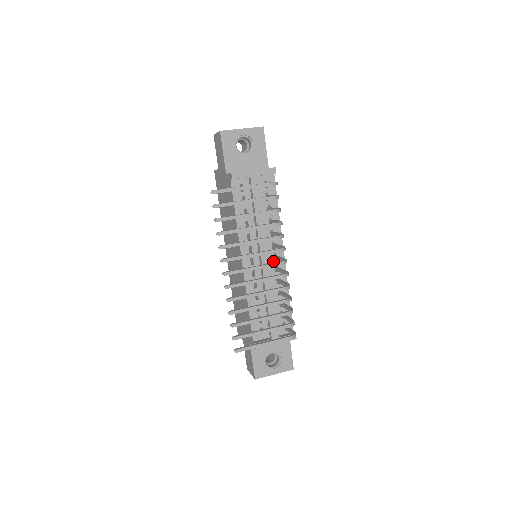
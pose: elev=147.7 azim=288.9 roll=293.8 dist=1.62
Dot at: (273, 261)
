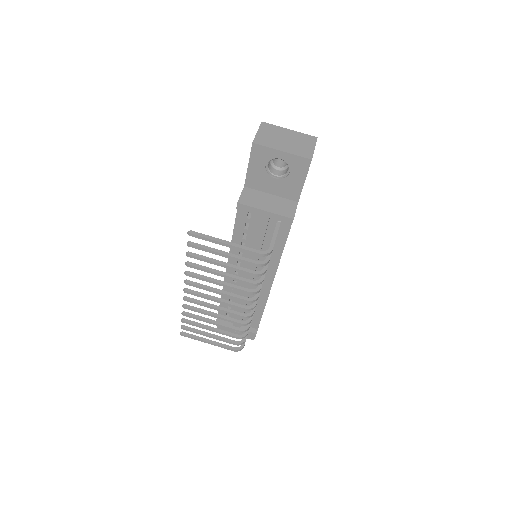
Dot at: occluded
